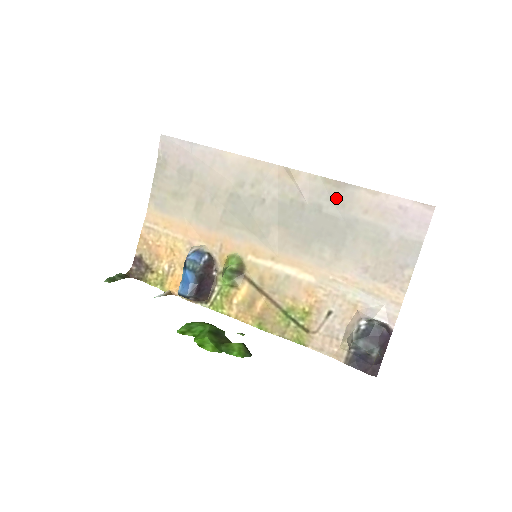
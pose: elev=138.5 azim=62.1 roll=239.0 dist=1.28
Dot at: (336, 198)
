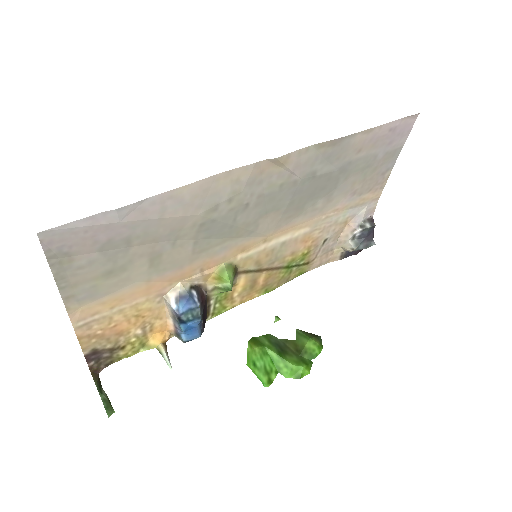
Dot at: (331, 156)
